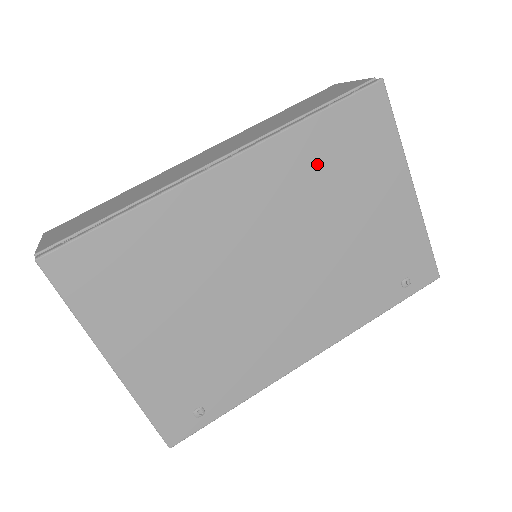
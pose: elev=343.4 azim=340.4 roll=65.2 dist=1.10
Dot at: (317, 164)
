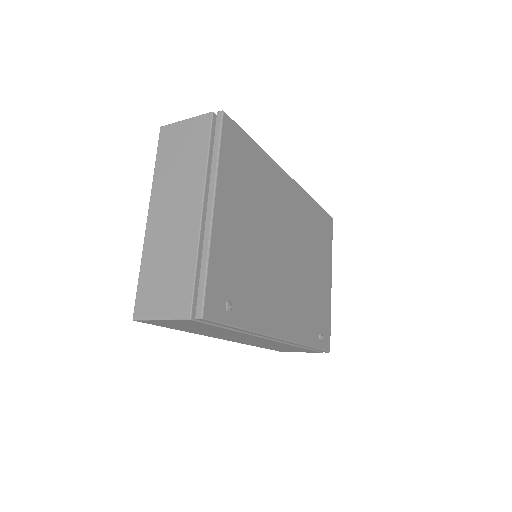
Dot at: (312, 223)
